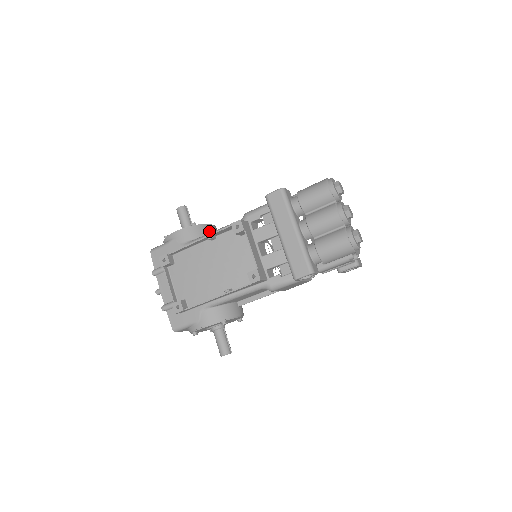
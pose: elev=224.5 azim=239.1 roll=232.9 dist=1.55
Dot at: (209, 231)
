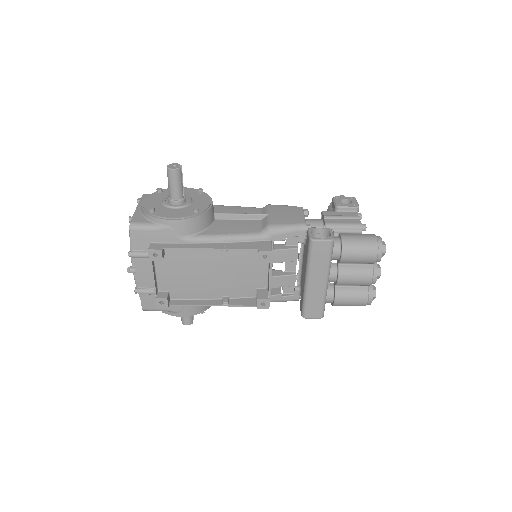
Dot at: (211, 217)
